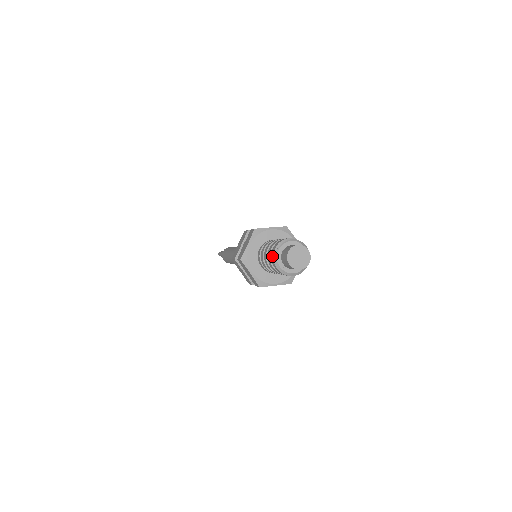
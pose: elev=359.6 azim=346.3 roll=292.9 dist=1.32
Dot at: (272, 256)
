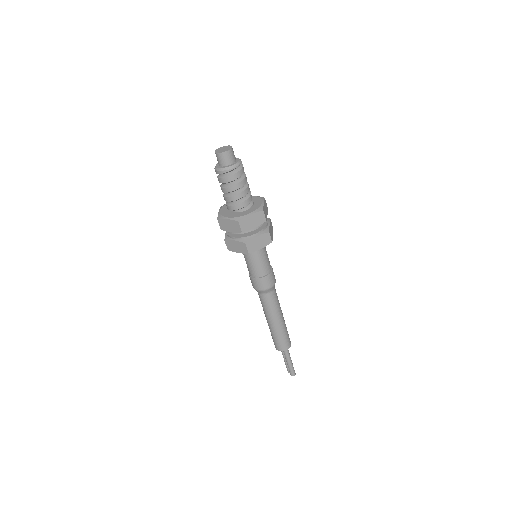
Dot at: occluded
